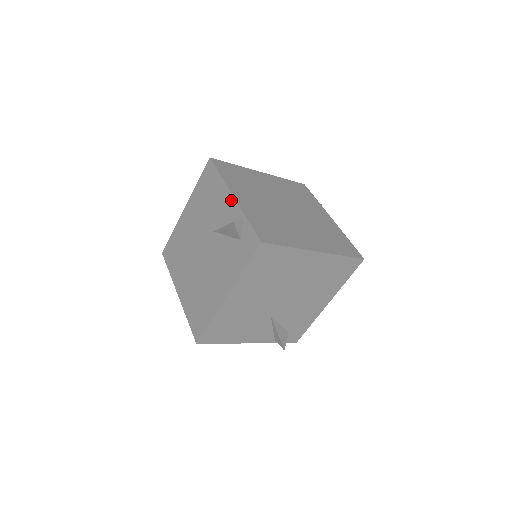
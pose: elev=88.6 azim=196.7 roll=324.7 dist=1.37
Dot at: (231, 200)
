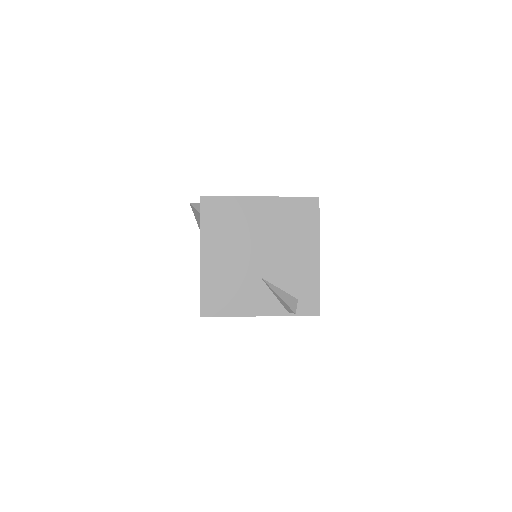
Dot at: occluded
